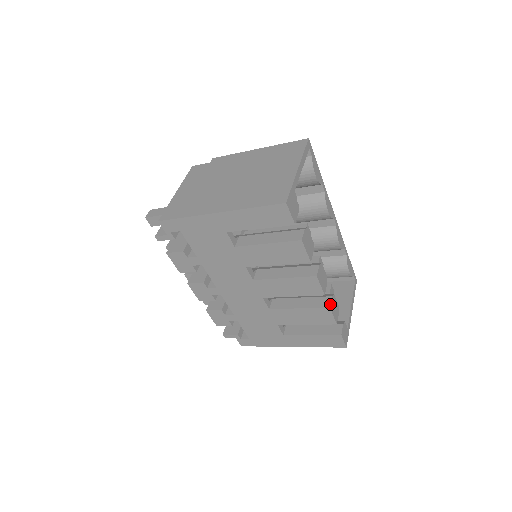
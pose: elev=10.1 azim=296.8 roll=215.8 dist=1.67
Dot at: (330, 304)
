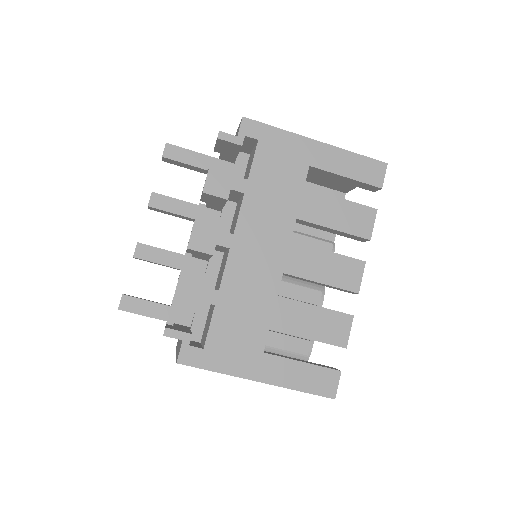
Dot at: (352, 315)
